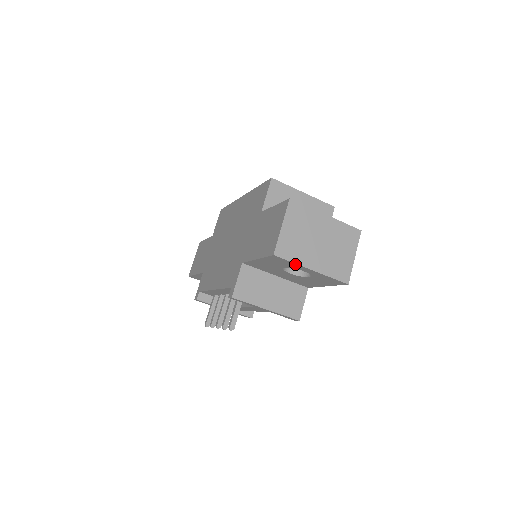
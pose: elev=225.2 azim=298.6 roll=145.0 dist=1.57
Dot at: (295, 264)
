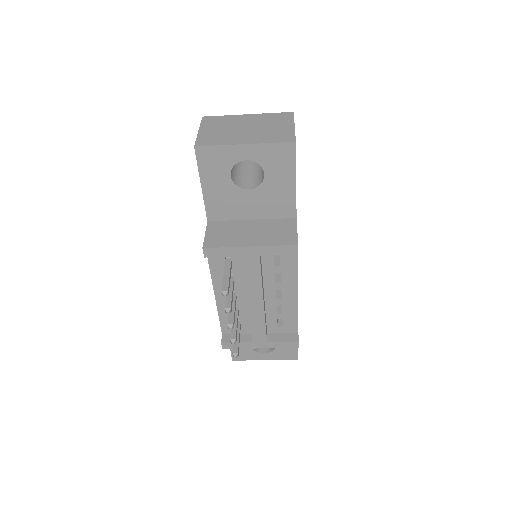
Dot at: (224, 148)
